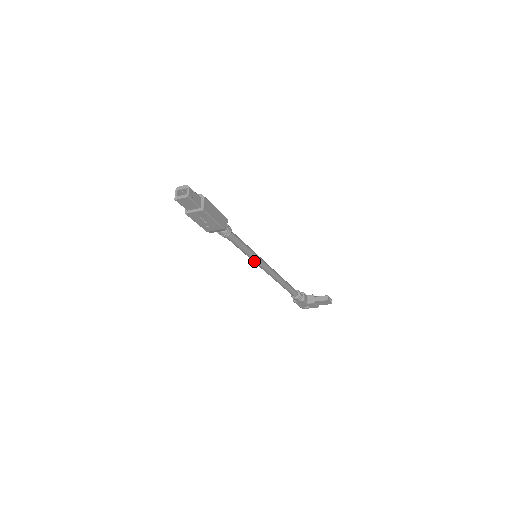
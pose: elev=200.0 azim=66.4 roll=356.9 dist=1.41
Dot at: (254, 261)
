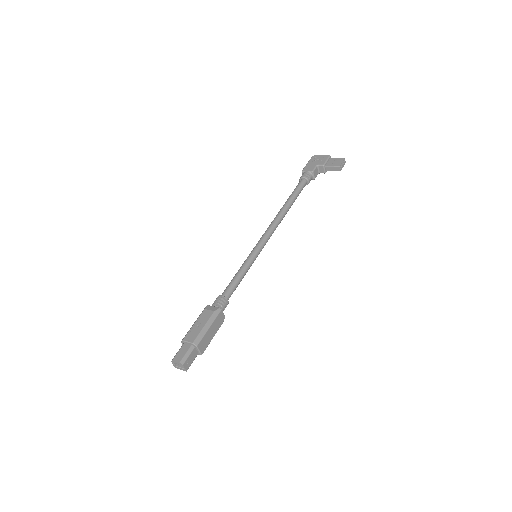
Dot at: occluded
